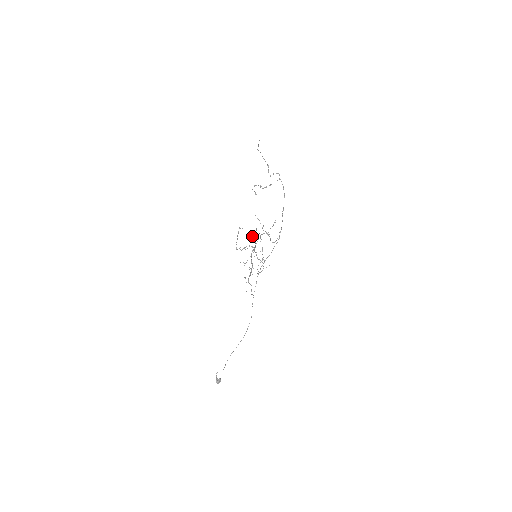
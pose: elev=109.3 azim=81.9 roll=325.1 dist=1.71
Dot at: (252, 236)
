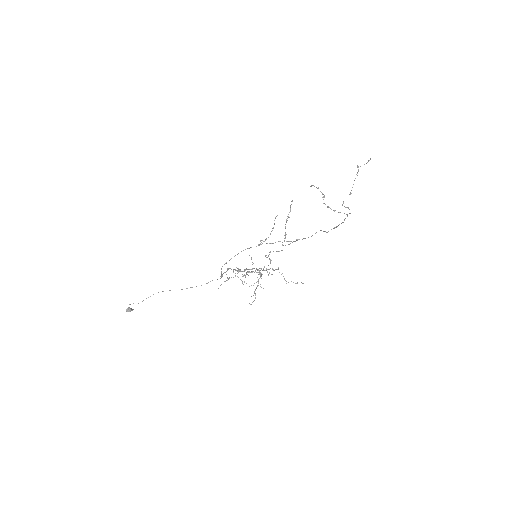
Dot at: (269, 258)
